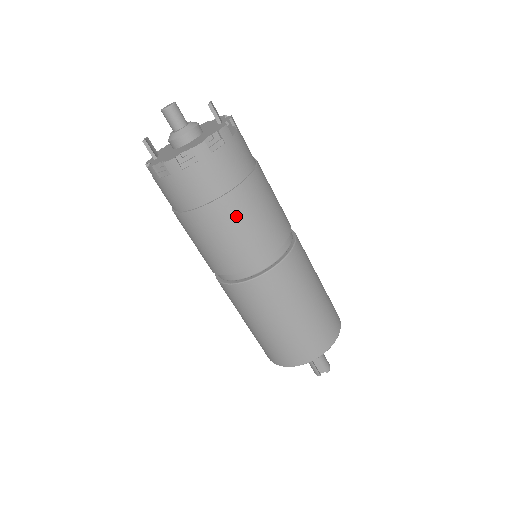
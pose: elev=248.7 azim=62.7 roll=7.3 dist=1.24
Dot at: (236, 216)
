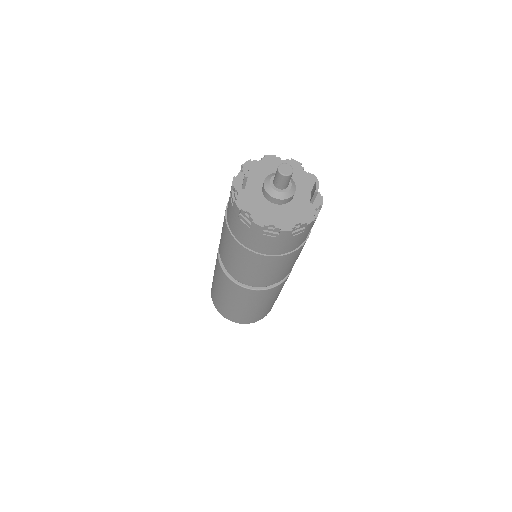
Dot at: (270, 266)
